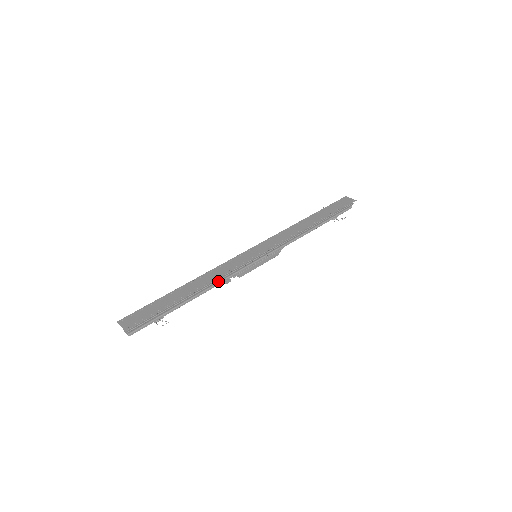
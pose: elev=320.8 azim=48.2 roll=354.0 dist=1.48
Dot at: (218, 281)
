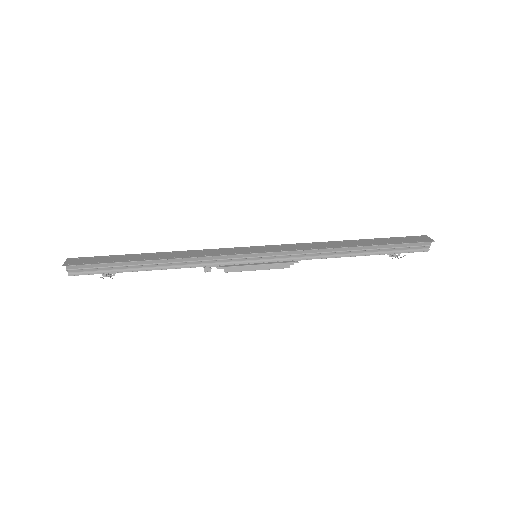
Dot at: (193, 263)
